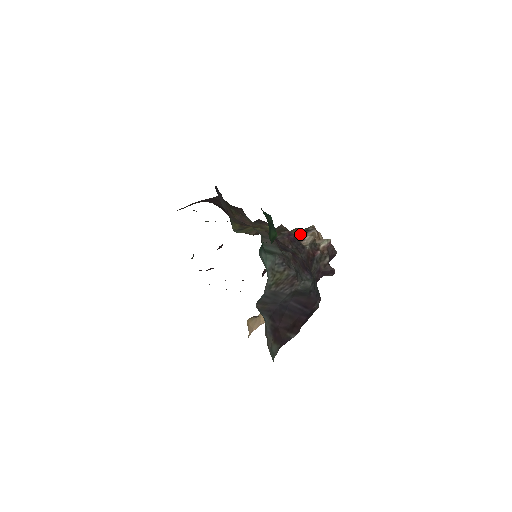
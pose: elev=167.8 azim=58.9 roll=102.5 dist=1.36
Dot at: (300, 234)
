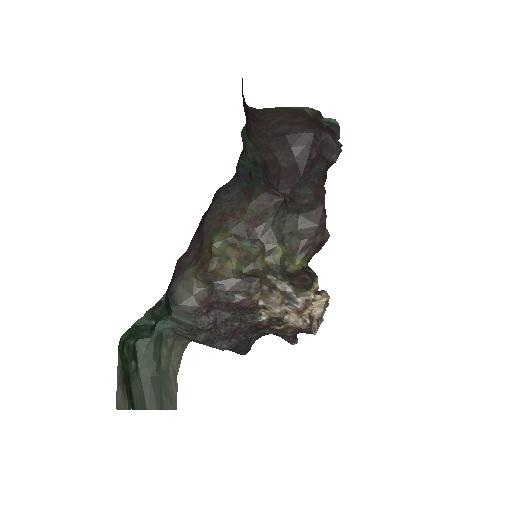
Dot at: (268, 303)
